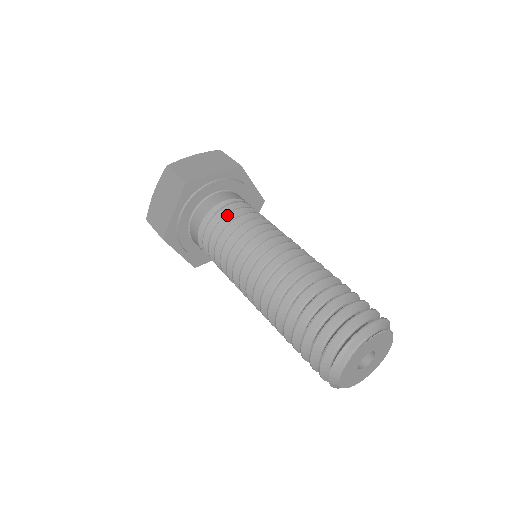
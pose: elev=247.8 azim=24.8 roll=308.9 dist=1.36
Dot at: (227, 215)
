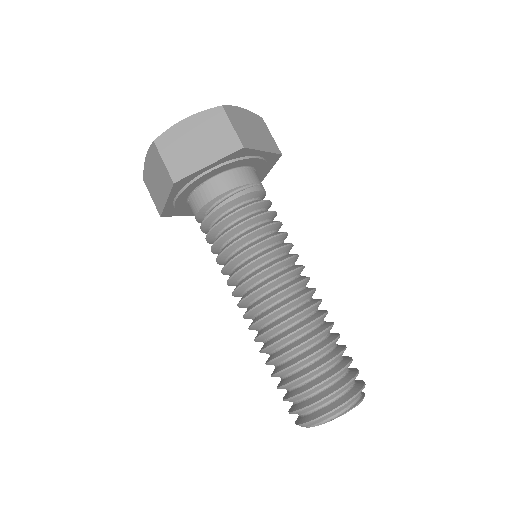
Dot at: (223, 220)
